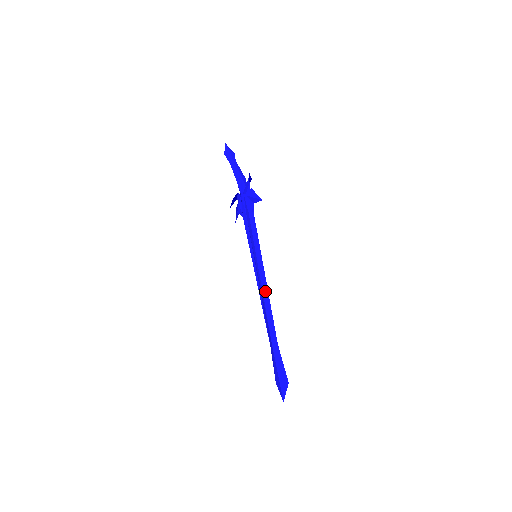
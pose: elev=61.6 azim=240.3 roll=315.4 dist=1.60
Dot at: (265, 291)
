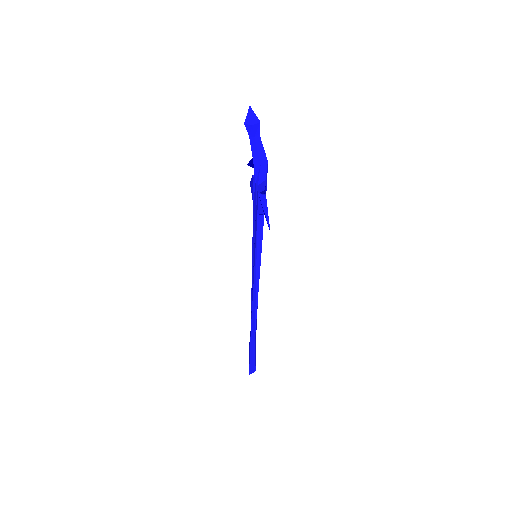
Dot at: (255, 297)
